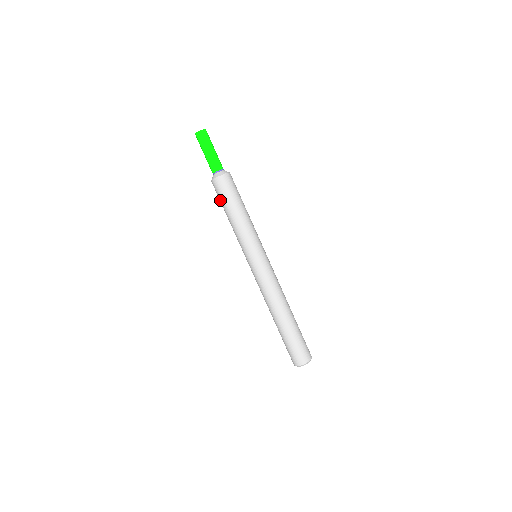
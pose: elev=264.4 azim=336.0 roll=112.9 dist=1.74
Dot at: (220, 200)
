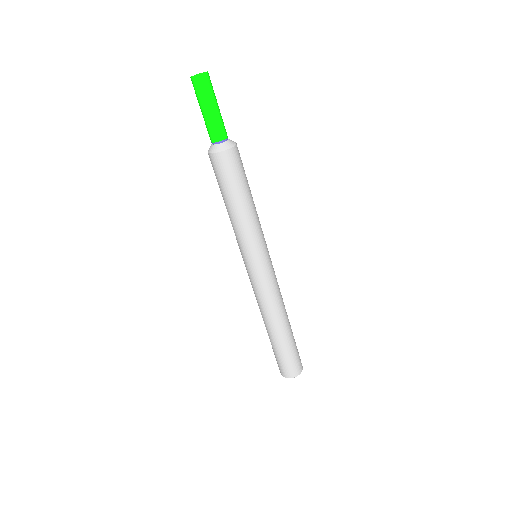
Dot at: (225, 182)
